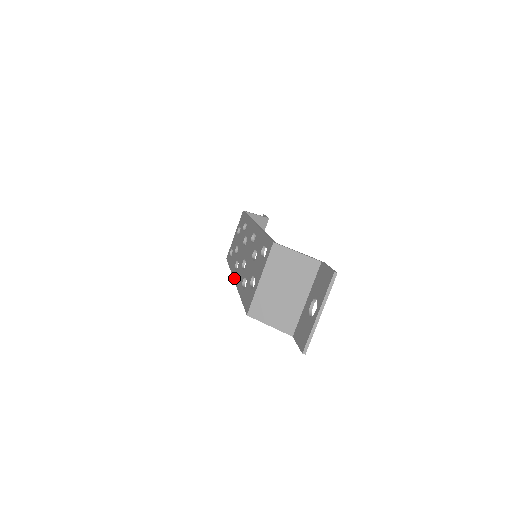
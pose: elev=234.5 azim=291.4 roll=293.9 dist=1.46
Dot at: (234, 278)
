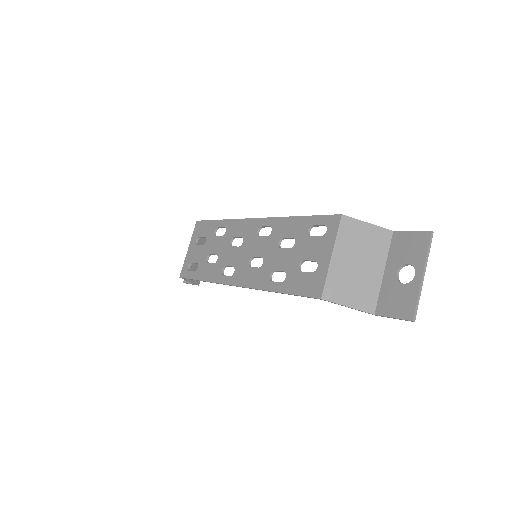
Dot at: (233, 283)
